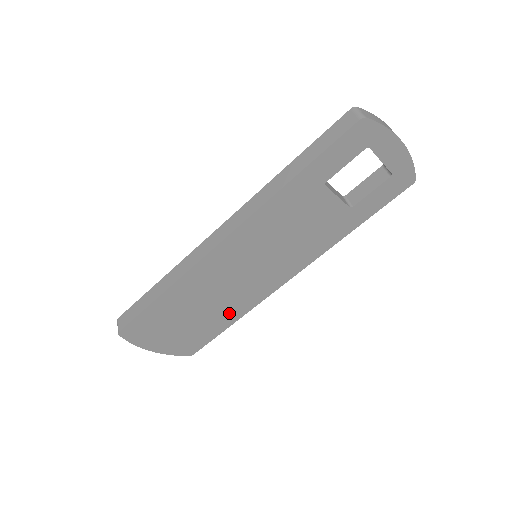
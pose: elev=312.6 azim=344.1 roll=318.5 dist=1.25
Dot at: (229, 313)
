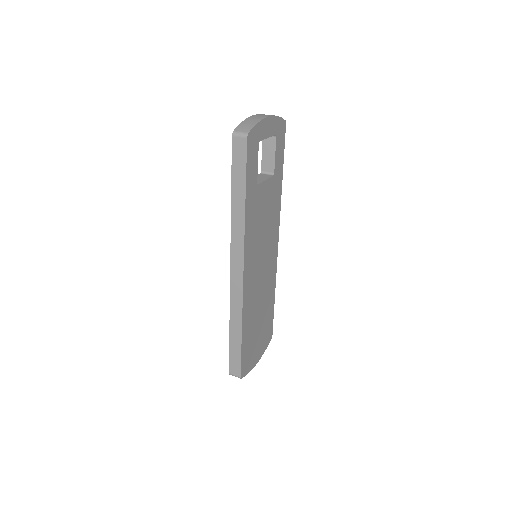
Dot at: (270, 296)
